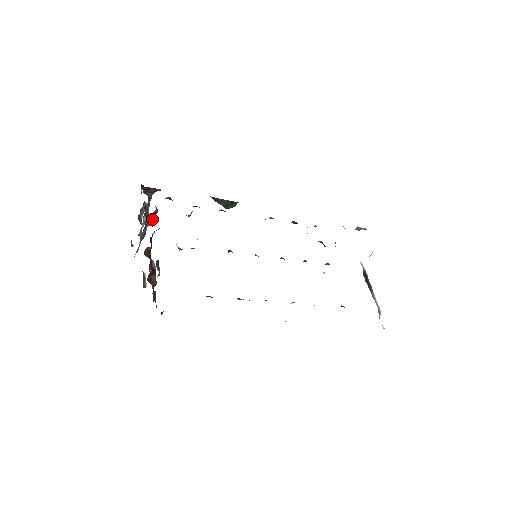
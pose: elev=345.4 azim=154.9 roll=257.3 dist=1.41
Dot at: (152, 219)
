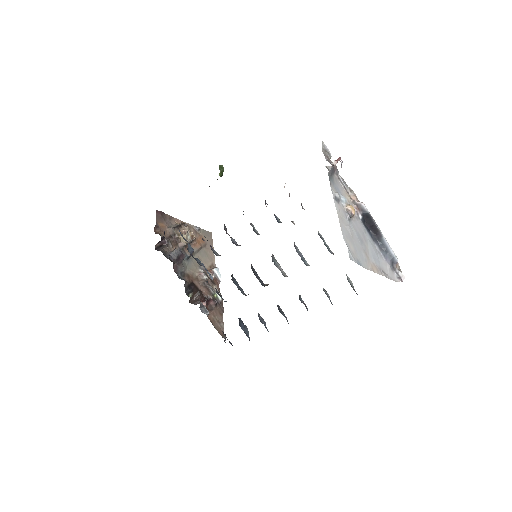
Dot at: (179, 260)
